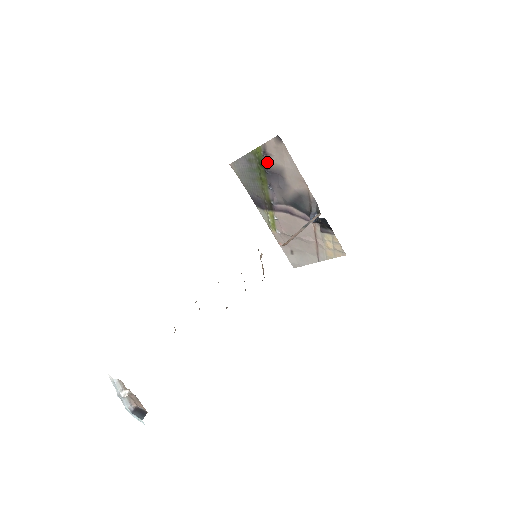
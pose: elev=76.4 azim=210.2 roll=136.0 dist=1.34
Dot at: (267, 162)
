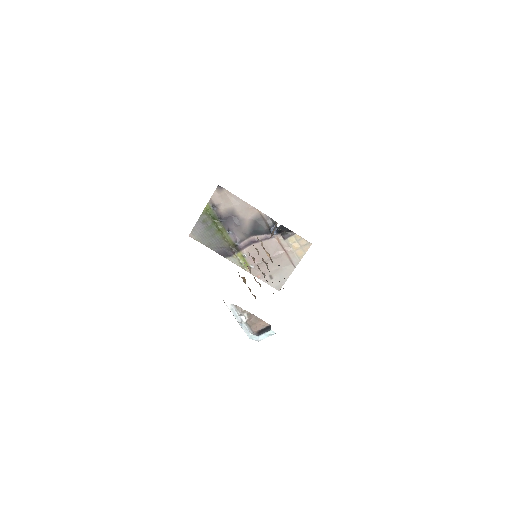
Dot at: (218, 212)
